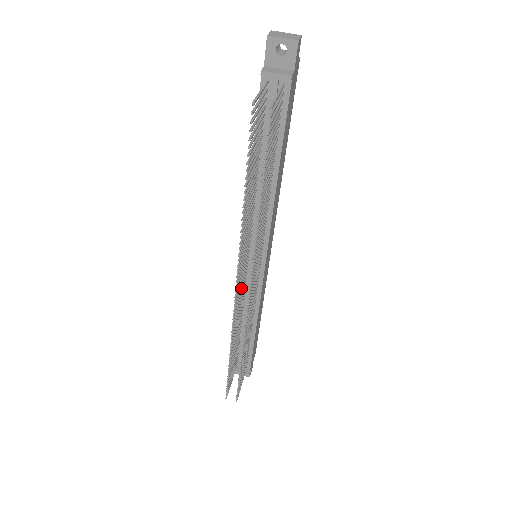
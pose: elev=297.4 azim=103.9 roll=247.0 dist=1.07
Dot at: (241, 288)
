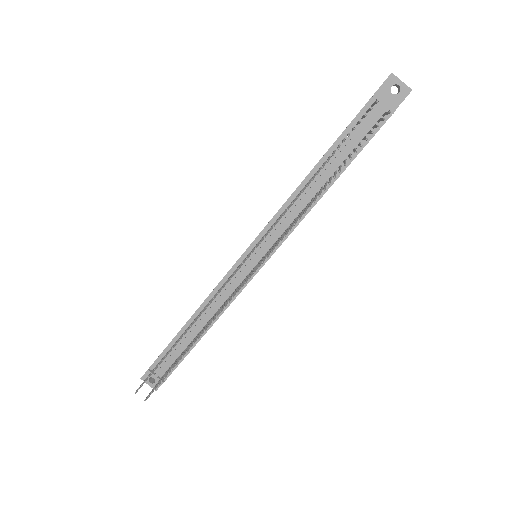
Dot at: occluded
